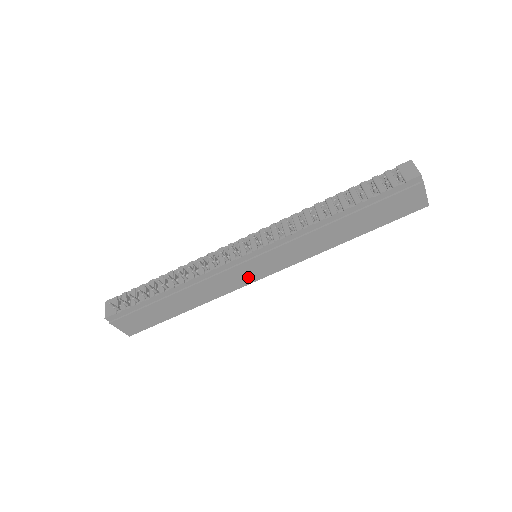
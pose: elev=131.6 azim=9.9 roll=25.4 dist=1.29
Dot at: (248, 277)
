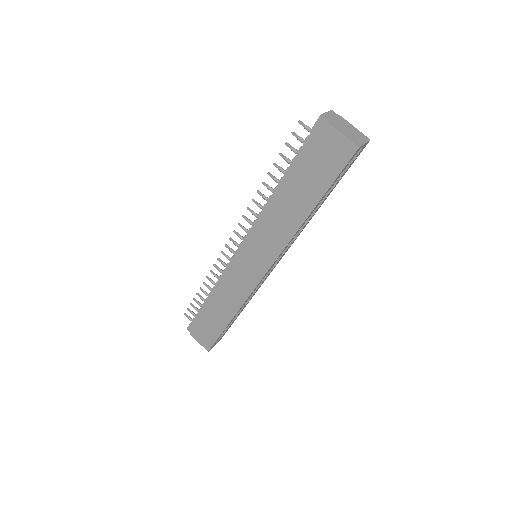
Dot at: (251, 277)
